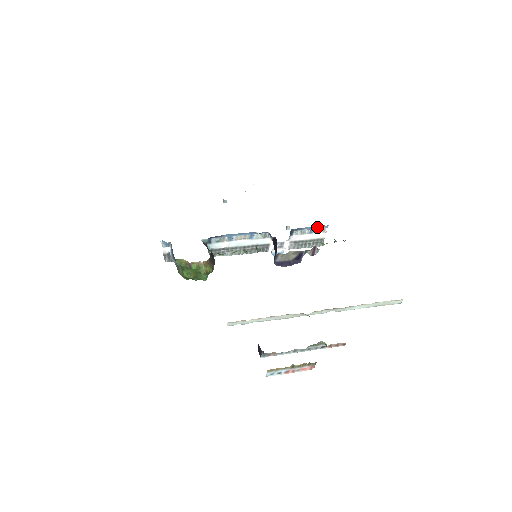
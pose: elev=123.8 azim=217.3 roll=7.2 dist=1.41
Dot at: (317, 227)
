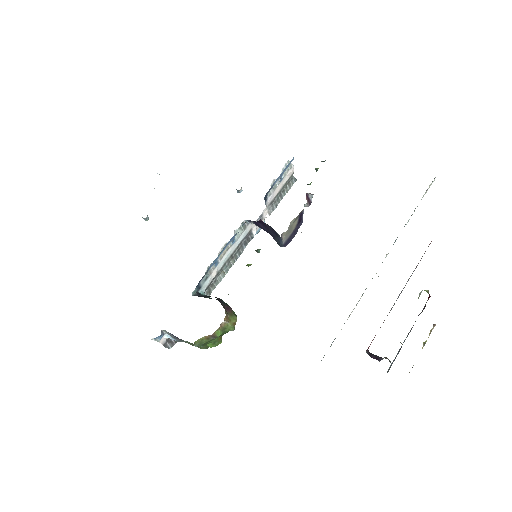
Dot at: (284, 169)
